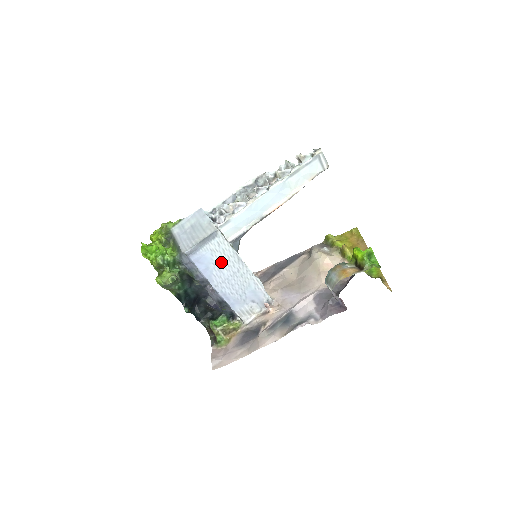
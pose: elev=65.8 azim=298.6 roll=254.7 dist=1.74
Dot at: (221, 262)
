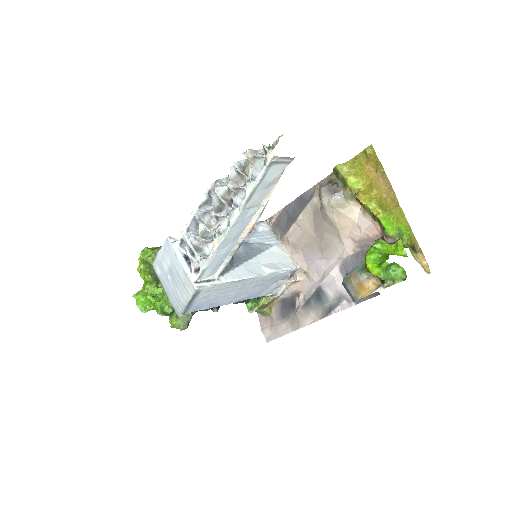
Dot at: (221, 294)
